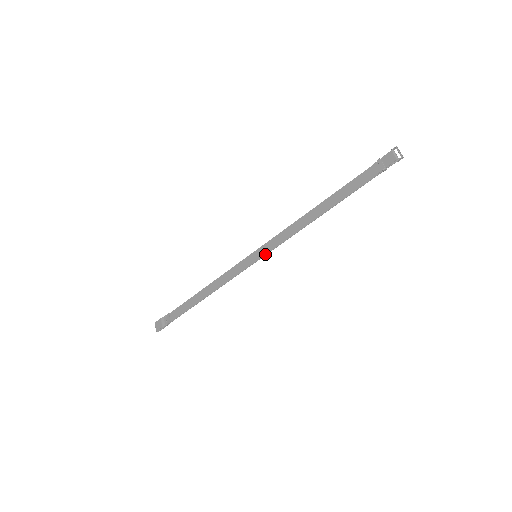
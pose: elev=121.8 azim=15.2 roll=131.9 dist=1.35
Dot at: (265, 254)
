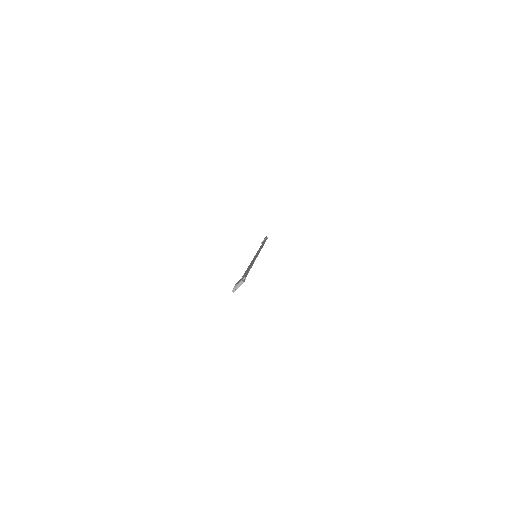
Dot at: (252, 260)
